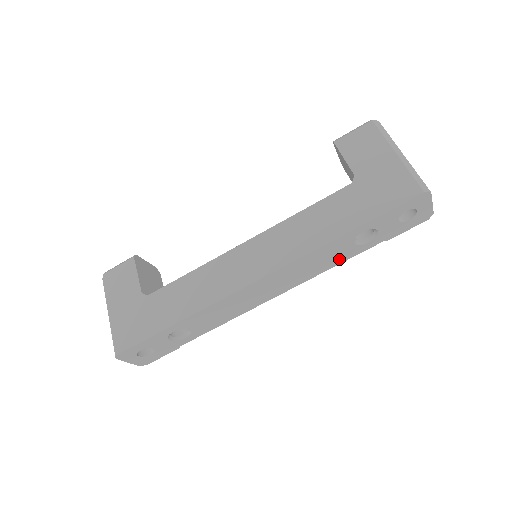
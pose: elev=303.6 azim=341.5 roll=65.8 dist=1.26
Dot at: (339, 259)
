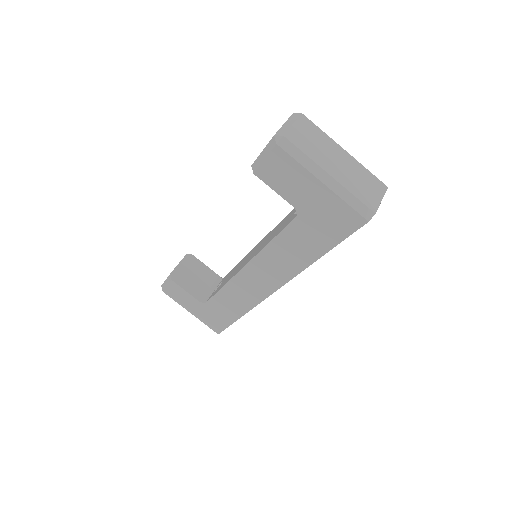
Dot at: occluded
